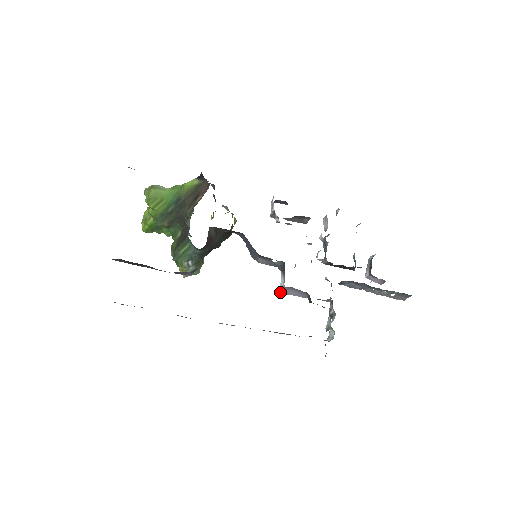
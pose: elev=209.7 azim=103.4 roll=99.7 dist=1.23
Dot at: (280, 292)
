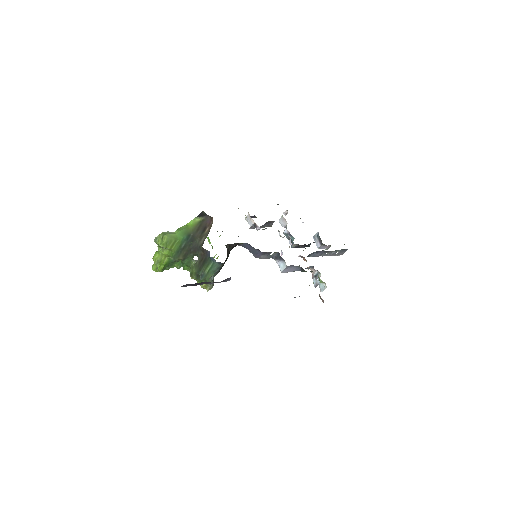
Dot at: occluded
